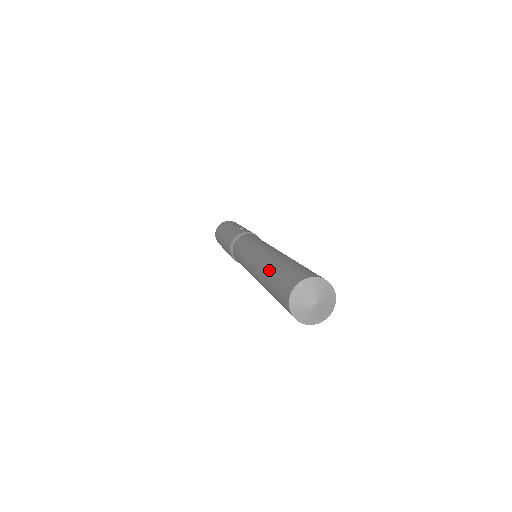
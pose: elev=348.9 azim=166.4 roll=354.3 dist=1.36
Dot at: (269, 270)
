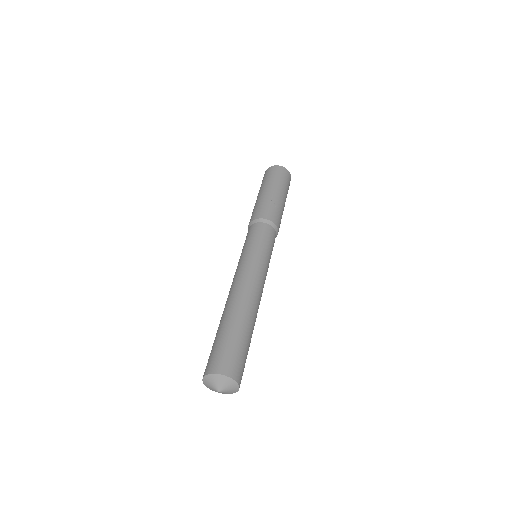
Dot at: (224, 320)
